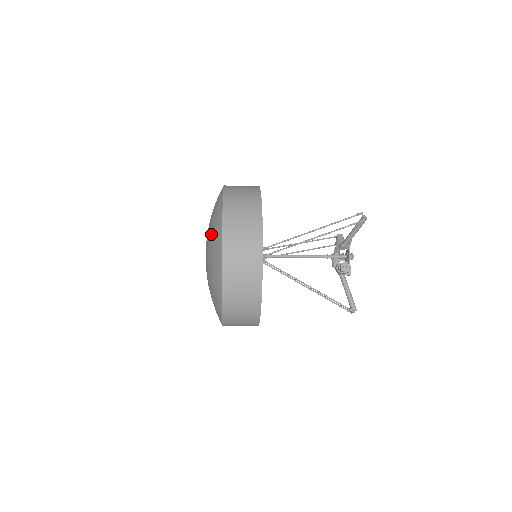
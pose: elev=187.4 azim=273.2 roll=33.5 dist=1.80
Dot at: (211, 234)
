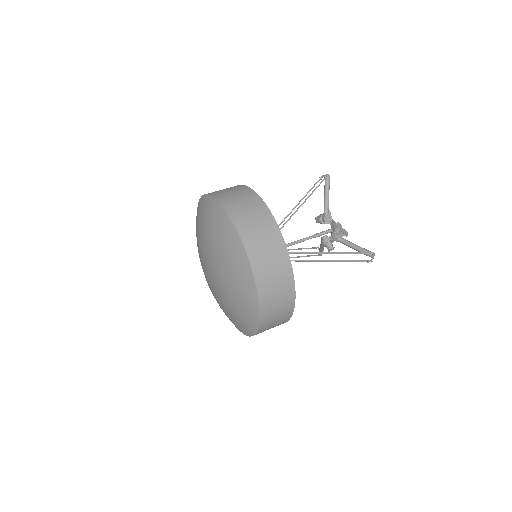
Dot at: (236, 309)
